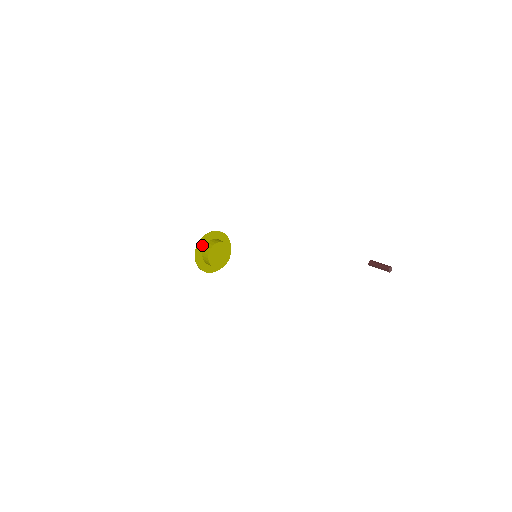
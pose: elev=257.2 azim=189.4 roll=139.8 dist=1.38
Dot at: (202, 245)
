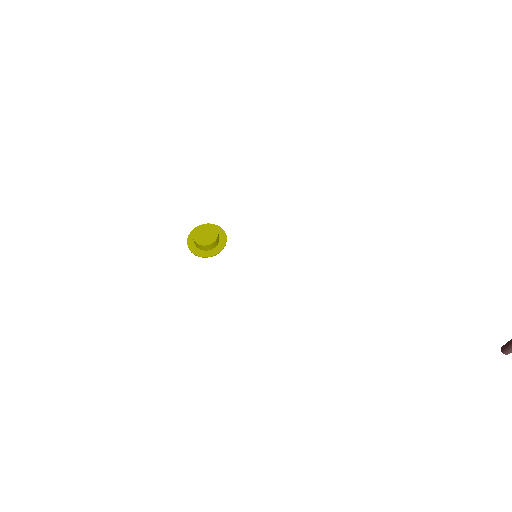
Dot at: occluded
